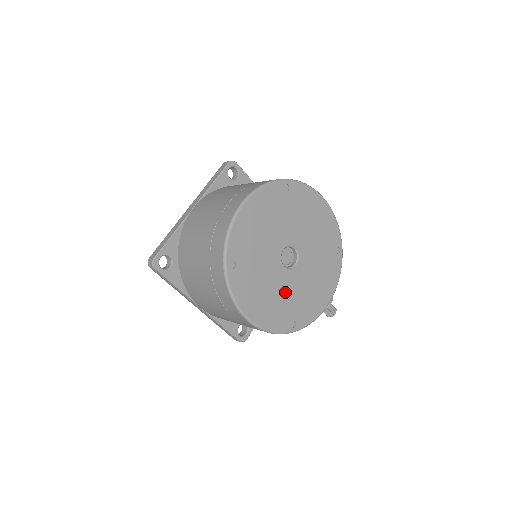
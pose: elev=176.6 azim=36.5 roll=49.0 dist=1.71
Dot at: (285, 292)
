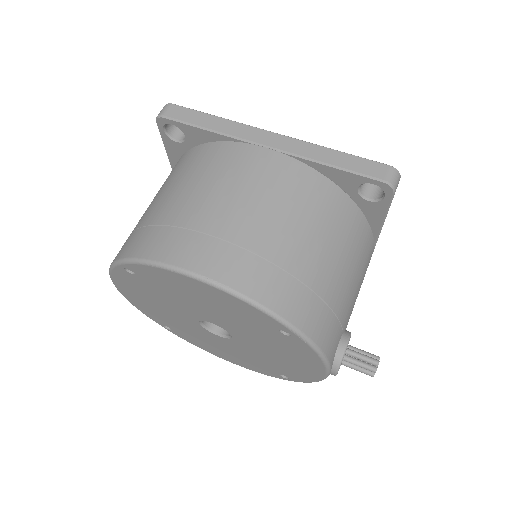
Dot at: (244, 353)
